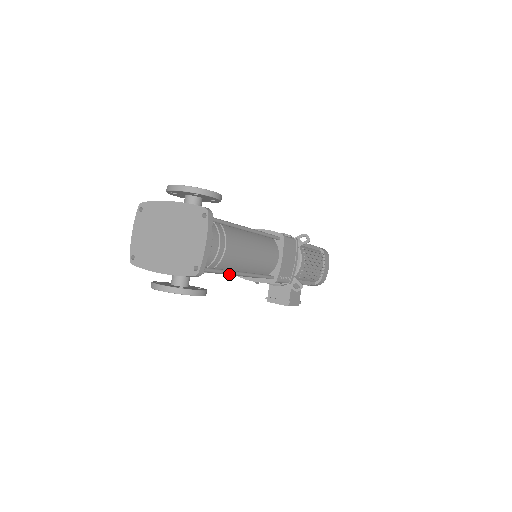
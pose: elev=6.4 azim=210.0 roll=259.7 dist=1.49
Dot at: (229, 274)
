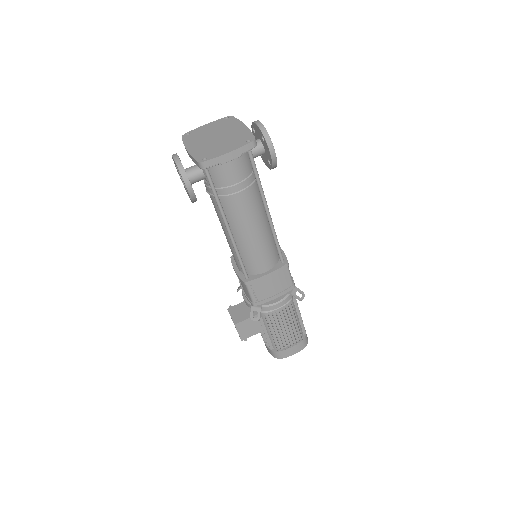
Dot at: (224, 227)
